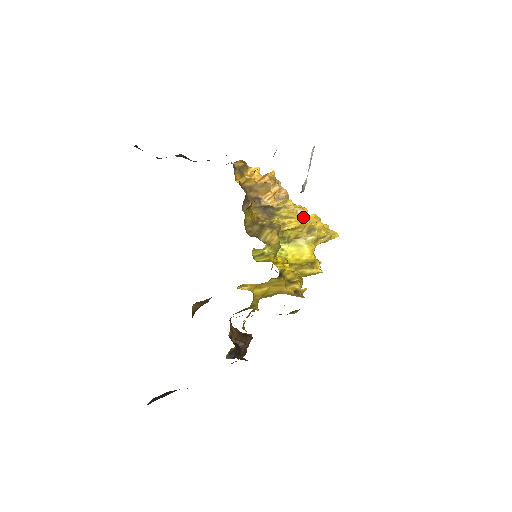
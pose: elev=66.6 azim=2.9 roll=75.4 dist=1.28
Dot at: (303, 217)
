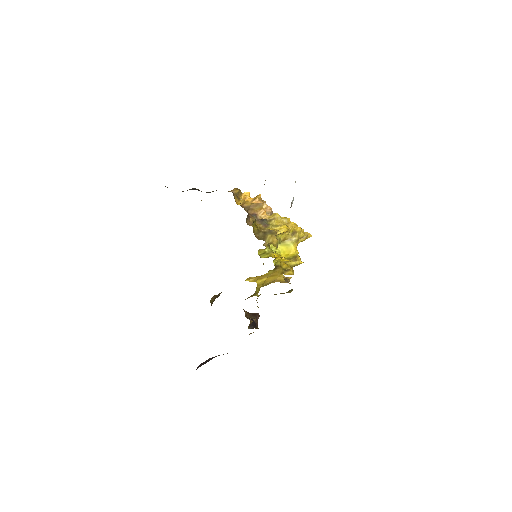
Dot at: (288, 224)
